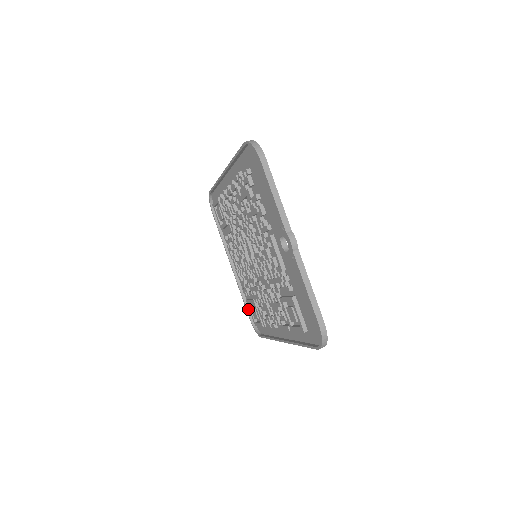
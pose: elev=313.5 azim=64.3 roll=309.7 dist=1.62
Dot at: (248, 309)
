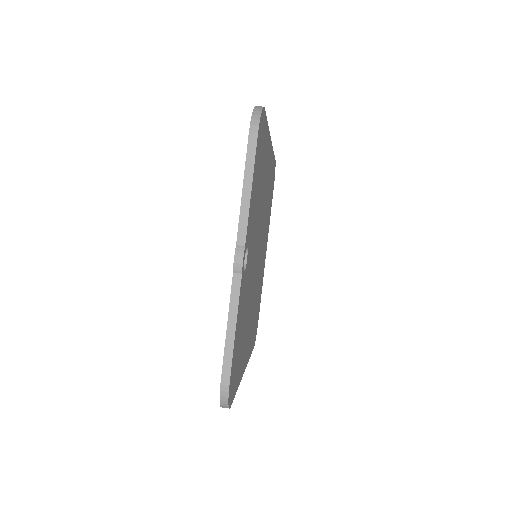
Dot at: occluded
